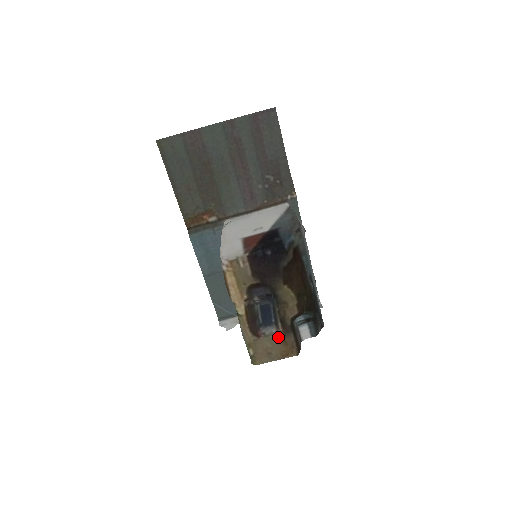
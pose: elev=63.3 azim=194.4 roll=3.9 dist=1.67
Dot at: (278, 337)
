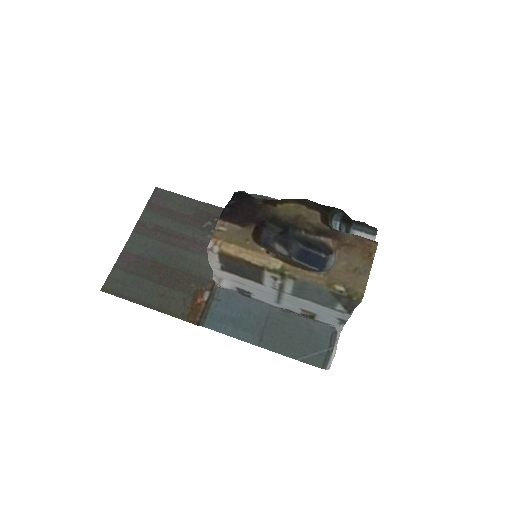
Dot at: (339, 249)
